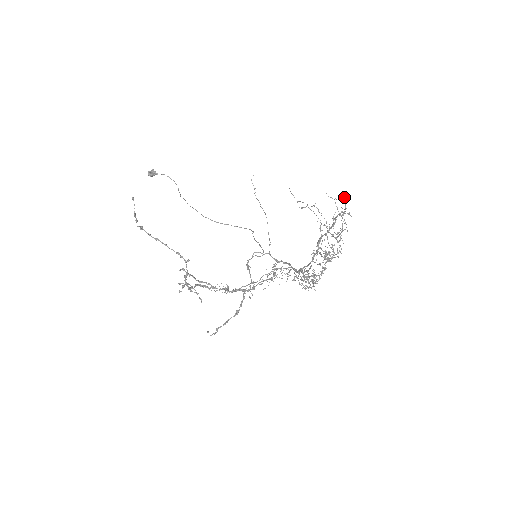
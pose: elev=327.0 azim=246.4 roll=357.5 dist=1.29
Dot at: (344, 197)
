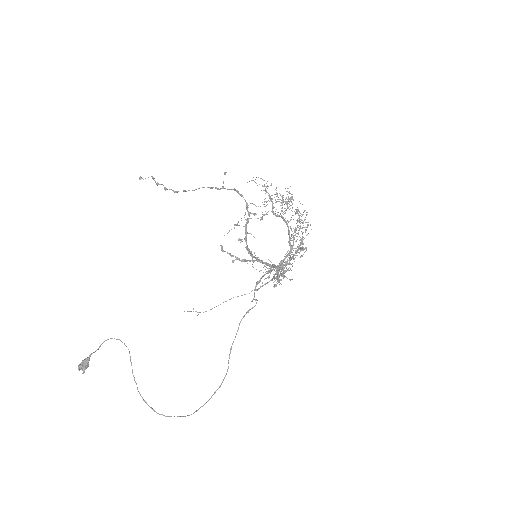
Dot at: (256, 177)
